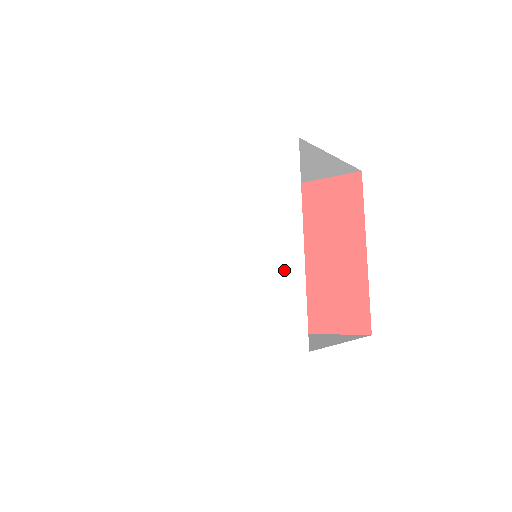
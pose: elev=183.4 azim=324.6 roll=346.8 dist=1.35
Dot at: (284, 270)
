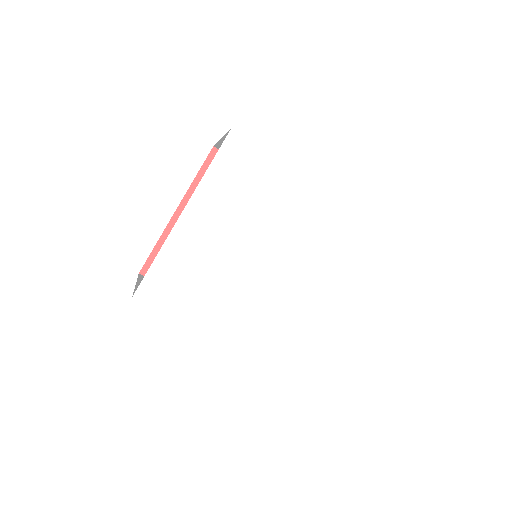
Dot at: (325, 321)
